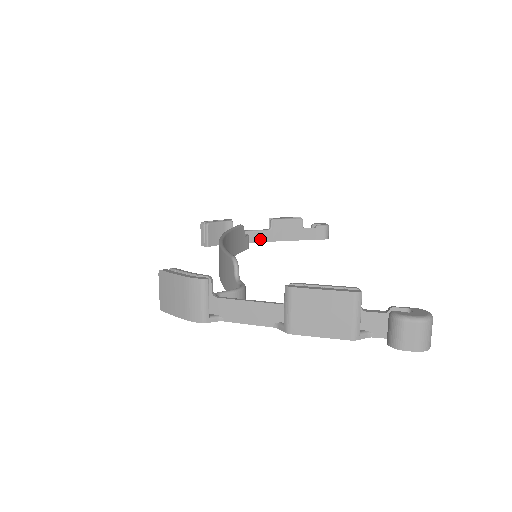
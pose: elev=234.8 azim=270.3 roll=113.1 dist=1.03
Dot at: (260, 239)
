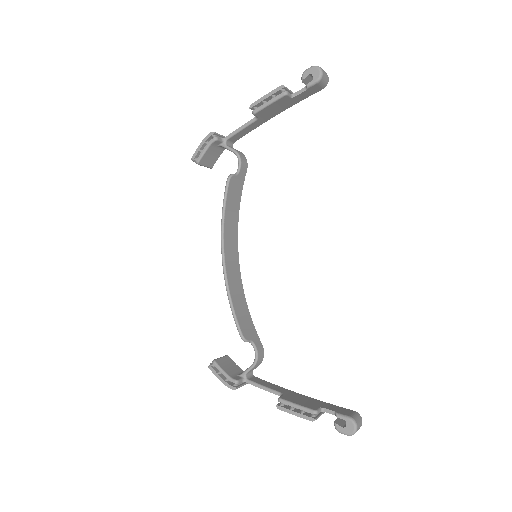
Dot at: (253, 128)
